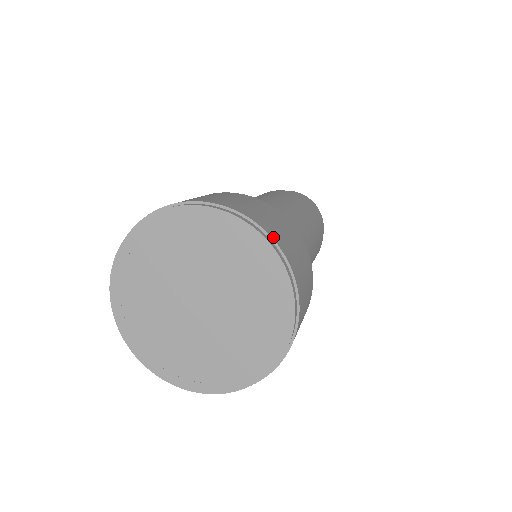
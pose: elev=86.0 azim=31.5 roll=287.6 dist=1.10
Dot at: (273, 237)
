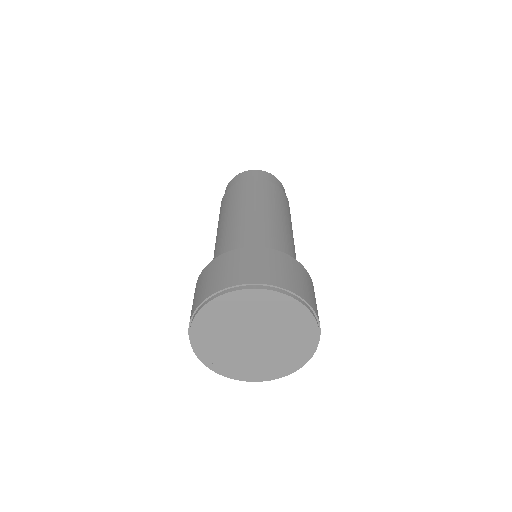
Dot at: (241, 283)
